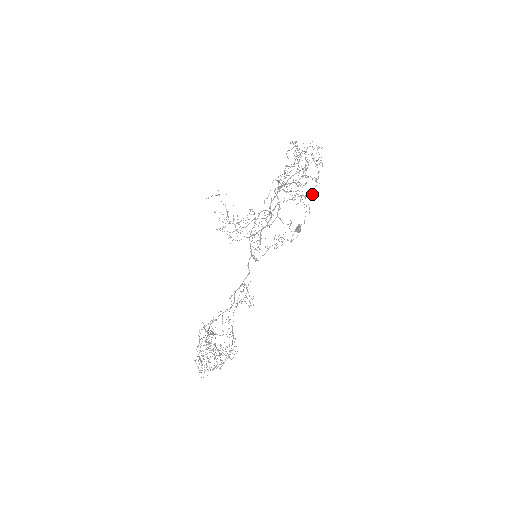
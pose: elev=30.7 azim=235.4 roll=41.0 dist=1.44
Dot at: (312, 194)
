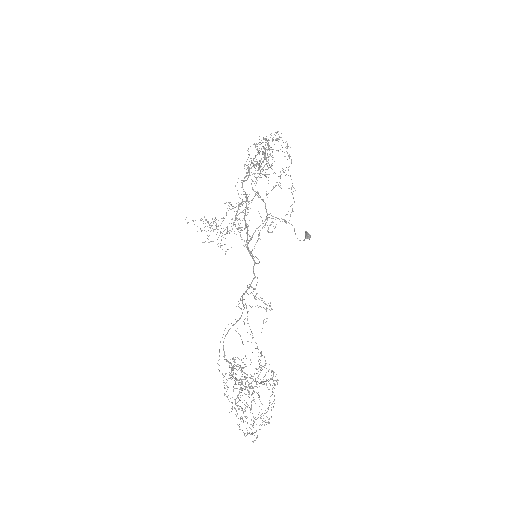
Dot at: occluded
